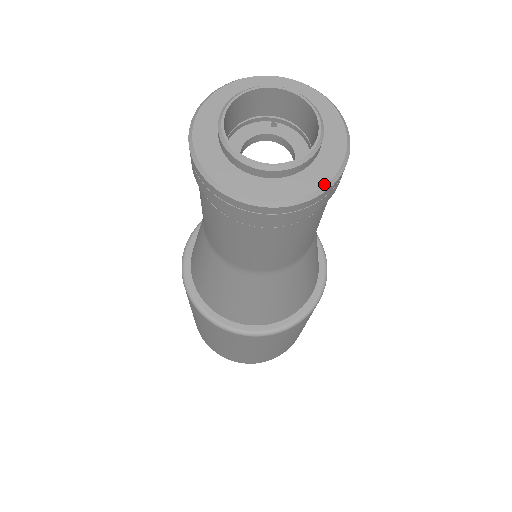
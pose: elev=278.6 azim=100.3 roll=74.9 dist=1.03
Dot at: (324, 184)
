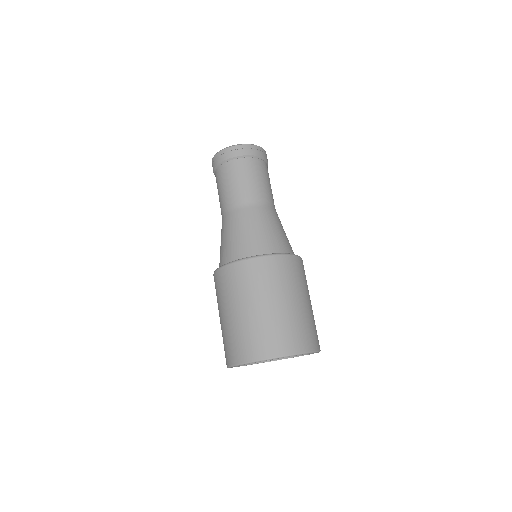
Dot at: (260, 147)
